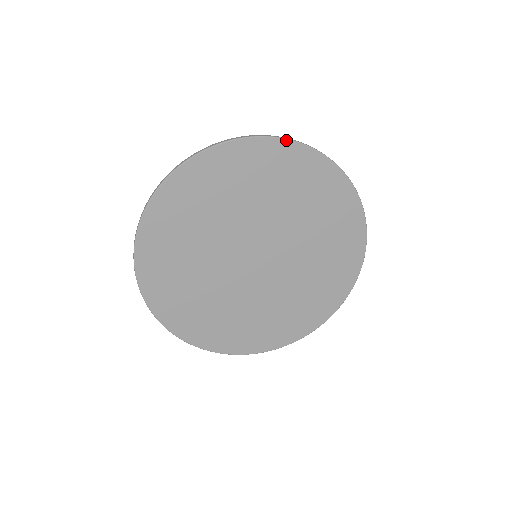
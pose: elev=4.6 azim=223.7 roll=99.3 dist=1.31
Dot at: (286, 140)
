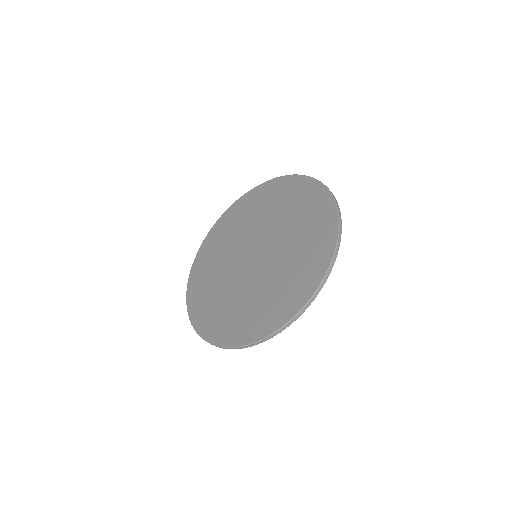
Dot at: (239, 199)
